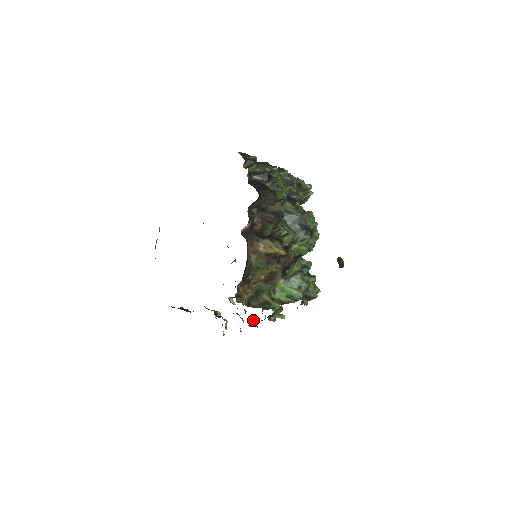
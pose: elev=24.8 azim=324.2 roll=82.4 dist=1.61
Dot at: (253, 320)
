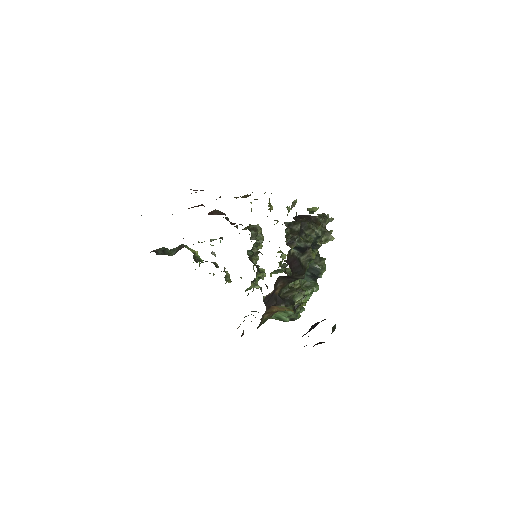
Dot at: (228, 274)
